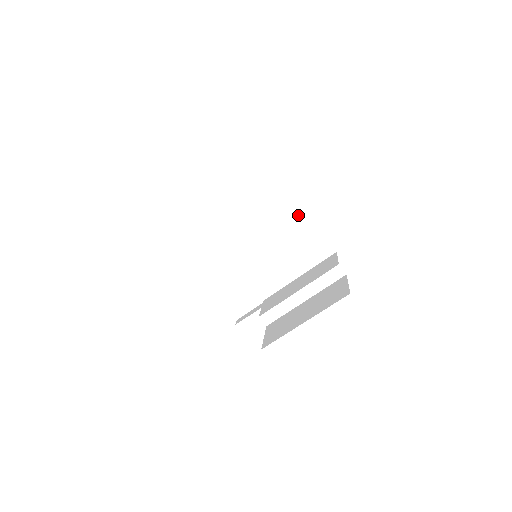
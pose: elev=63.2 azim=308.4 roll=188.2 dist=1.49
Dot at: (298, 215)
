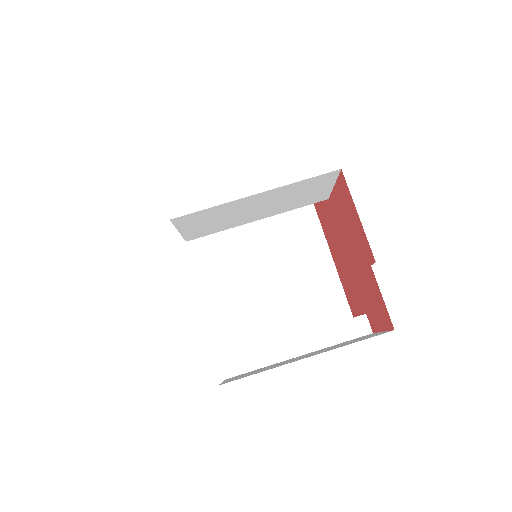
Dot at: (317, 251)
